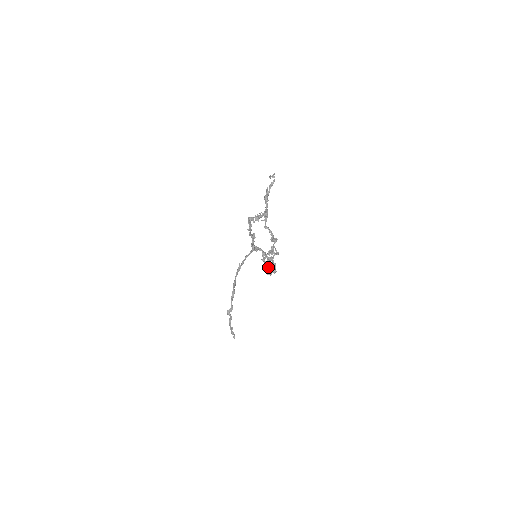
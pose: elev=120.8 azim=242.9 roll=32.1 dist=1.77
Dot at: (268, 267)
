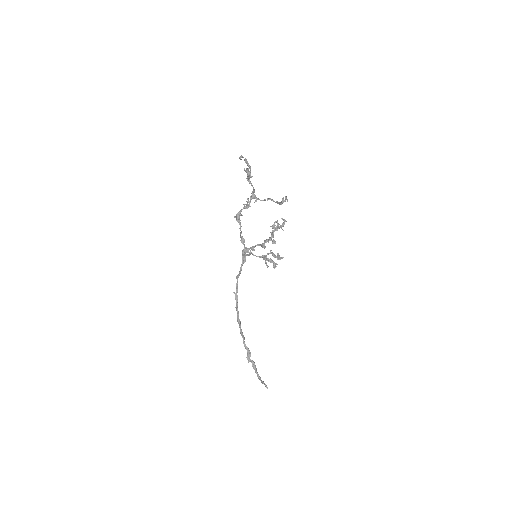
Dot at: occluded
